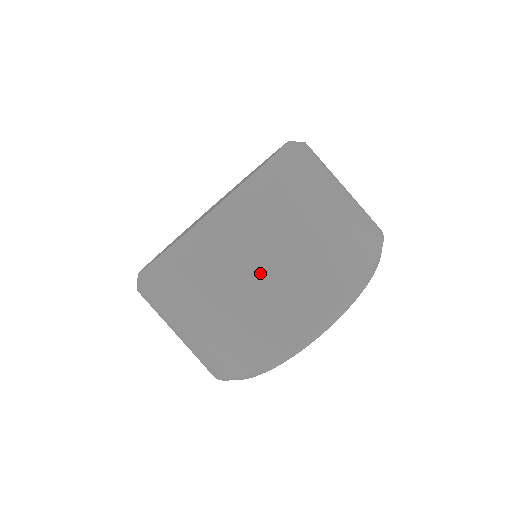
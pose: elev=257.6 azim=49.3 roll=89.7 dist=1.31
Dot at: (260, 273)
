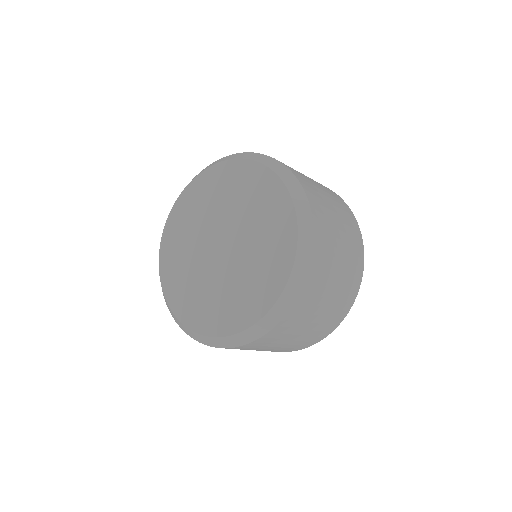
Dot at: (319, 310)
